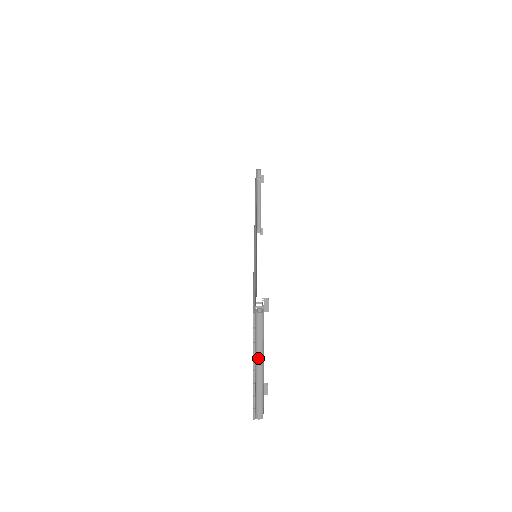
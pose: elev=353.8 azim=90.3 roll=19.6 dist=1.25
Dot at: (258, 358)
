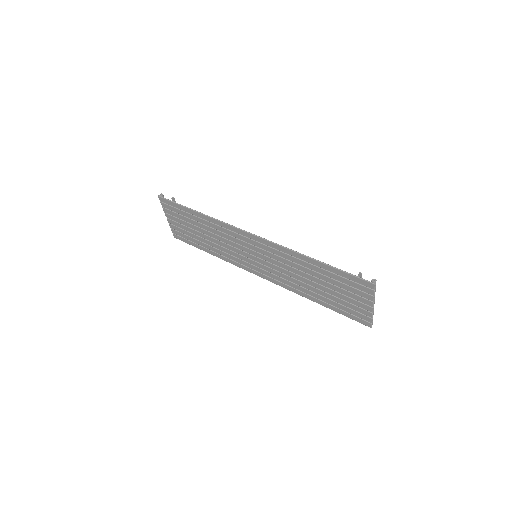
Dot at: (374, 301)
